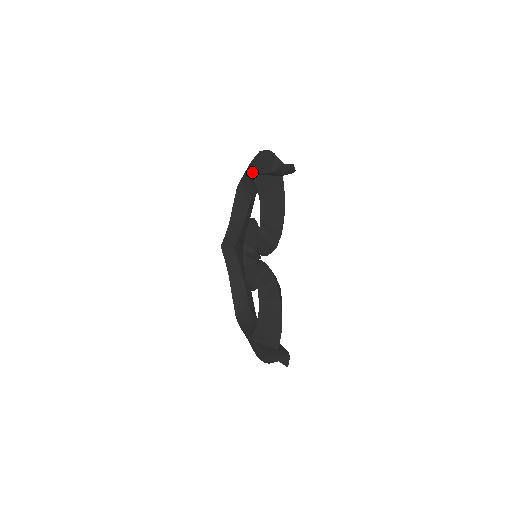
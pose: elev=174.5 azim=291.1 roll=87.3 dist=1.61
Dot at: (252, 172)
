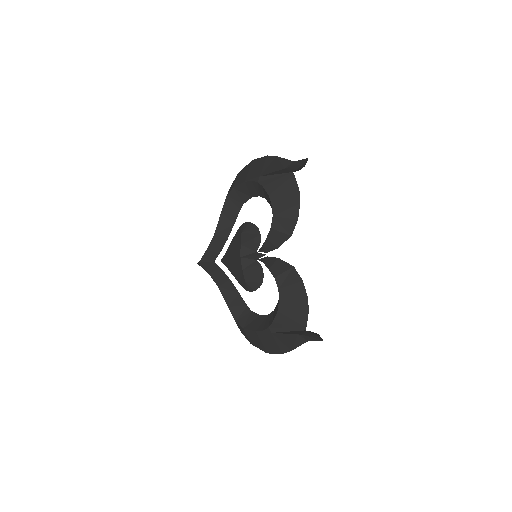
Dot at: (252, 176)
